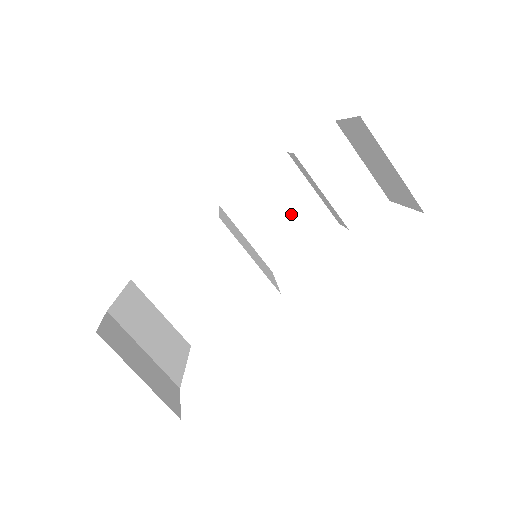
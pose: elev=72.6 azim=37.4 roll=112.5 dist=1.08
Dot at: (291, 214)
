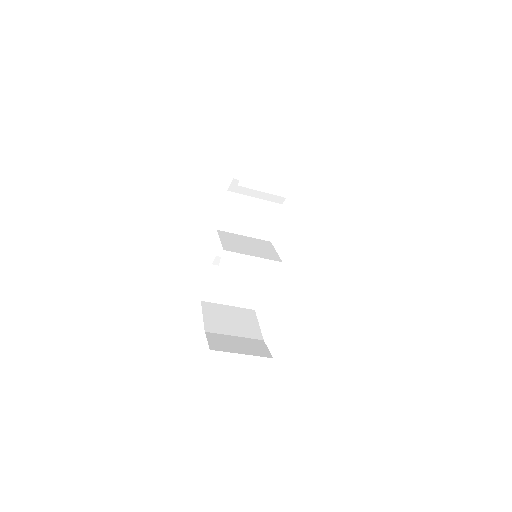
Dot at: (259, 205)
